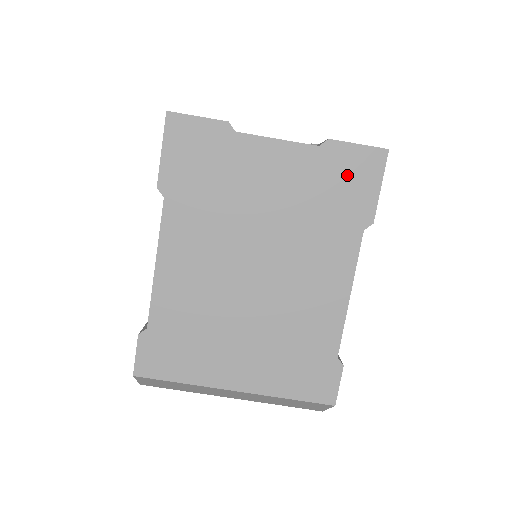
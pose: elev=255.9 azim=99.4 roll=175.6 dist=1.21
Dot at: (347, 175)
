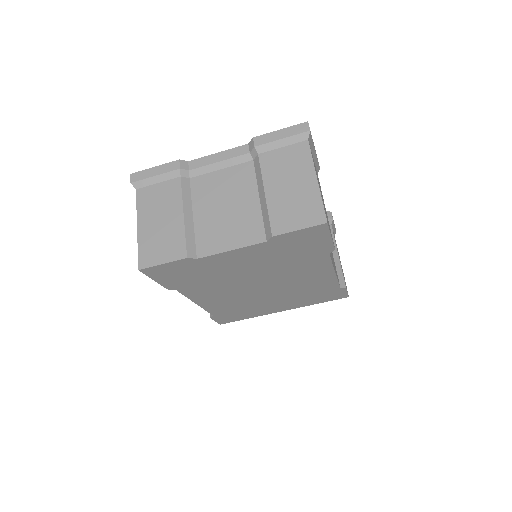
Dot at: (300, 243)
